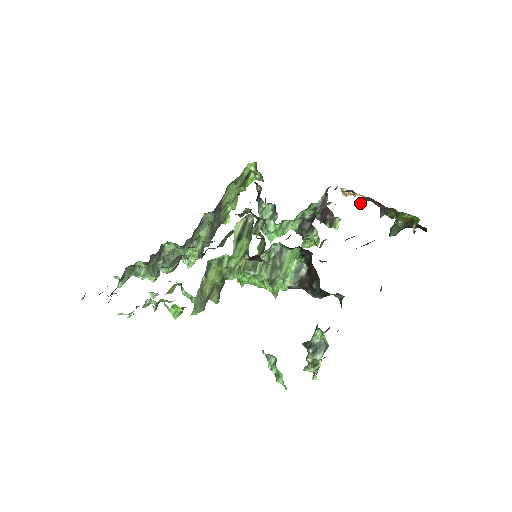
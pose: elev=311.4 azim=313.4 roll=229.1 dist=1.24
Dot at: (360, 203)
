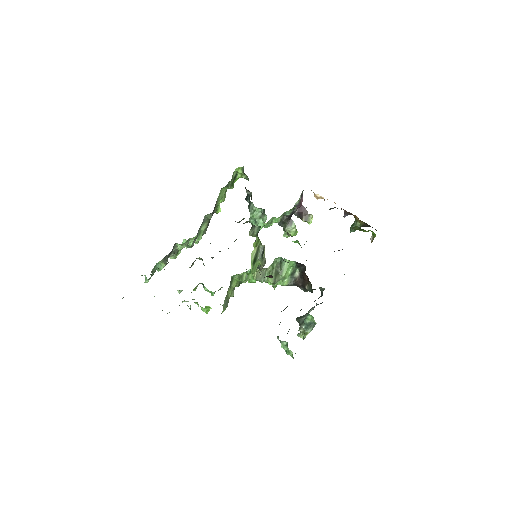
Dot at: (330, 209)
